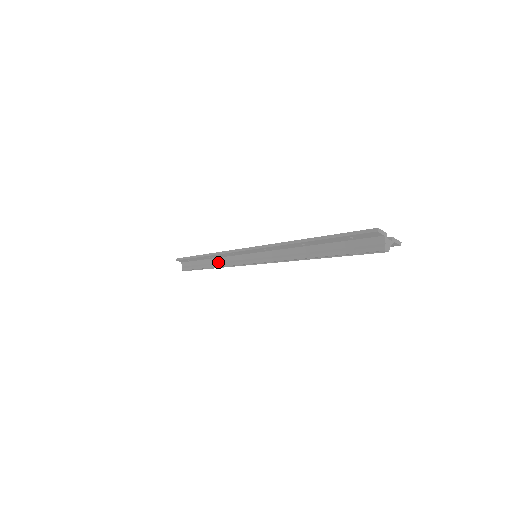
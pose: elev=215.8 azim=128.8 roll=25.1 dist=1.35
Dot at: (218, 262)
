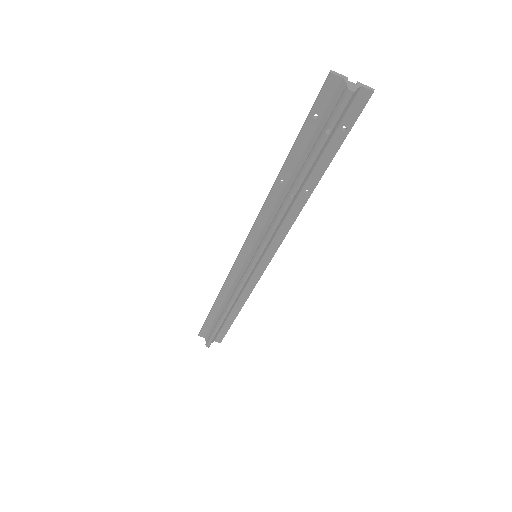
Dot at: (229, 299)
